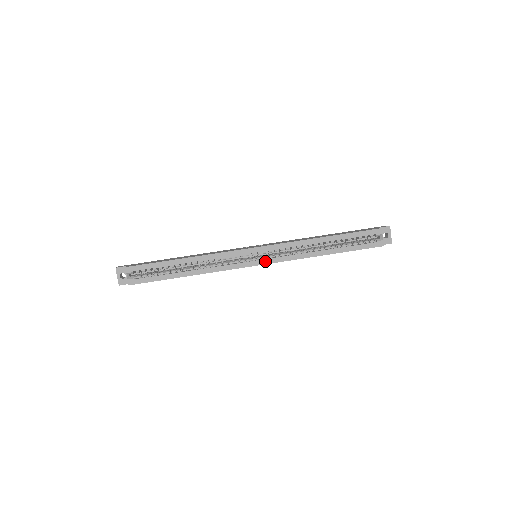
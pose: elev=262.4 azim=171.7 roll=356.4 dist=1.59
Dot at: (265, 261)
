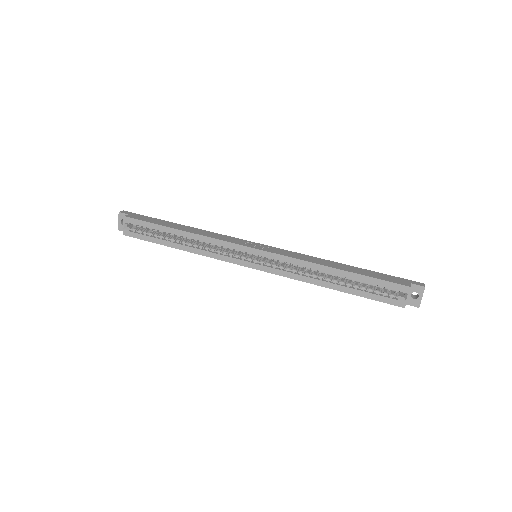
Dot at: (260, 267)
